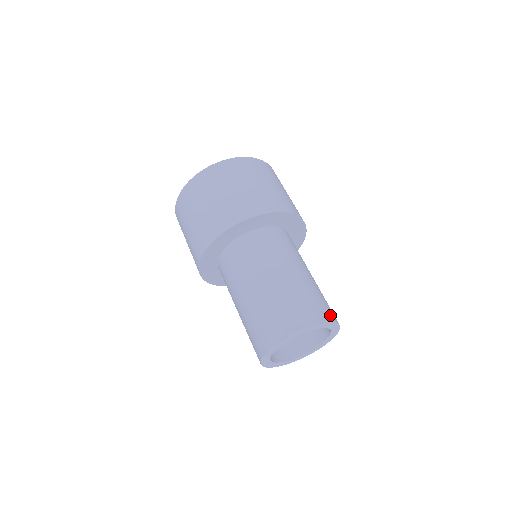
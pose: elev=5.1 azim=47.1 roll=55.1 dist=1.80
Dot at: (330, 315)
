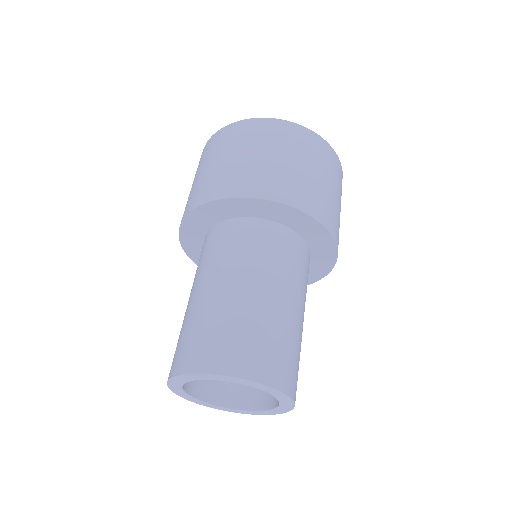
Dot at: (226, 363)
